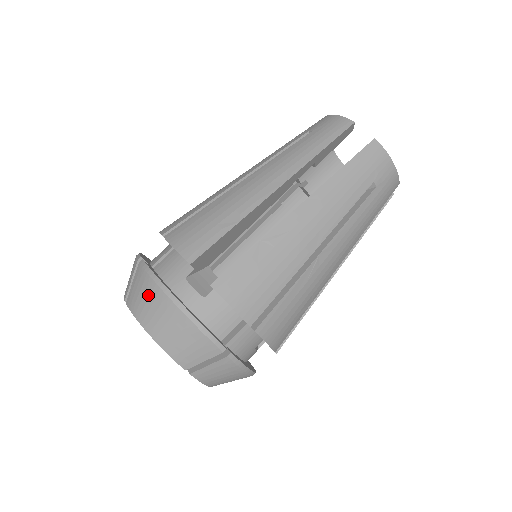
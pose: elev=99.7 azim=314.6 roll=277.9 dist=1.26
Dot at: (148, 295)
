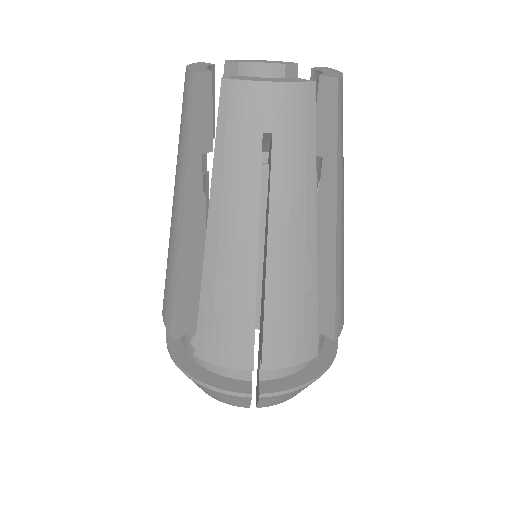
Dot at: occluded
